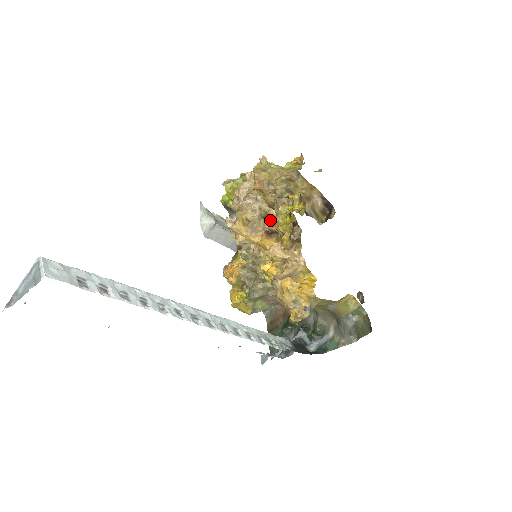
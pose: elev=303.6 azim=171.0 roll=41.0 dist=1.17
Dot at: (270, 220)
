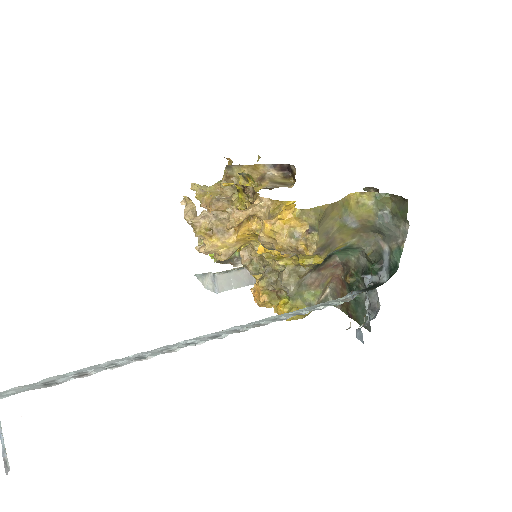
Dot at: (230, 213)
